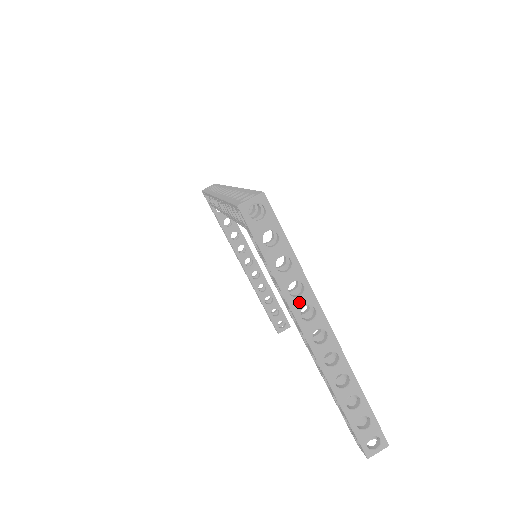
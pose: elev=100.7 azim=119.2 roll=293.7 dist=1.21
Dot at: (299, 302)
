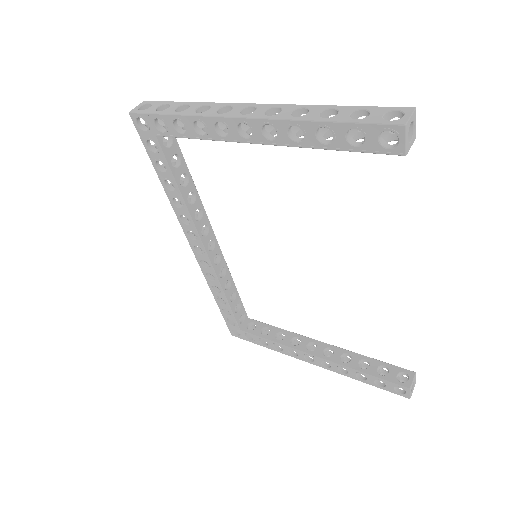
Dot at: (211, 111)
